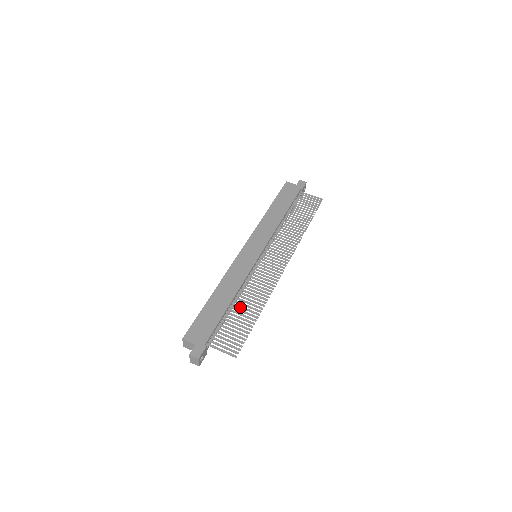
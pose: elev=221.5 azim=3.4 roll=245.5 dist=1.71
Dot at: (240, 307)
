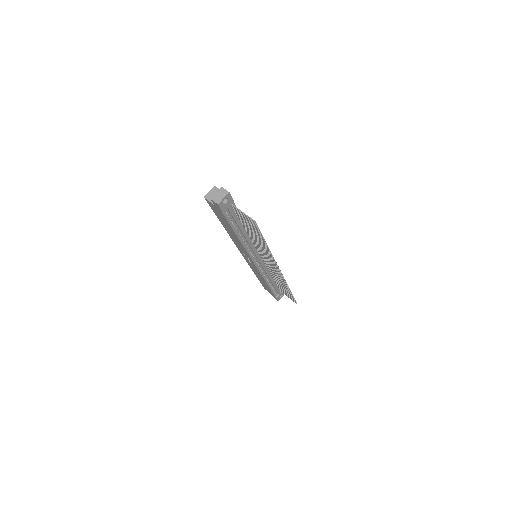
Dot at: (253, 234)
